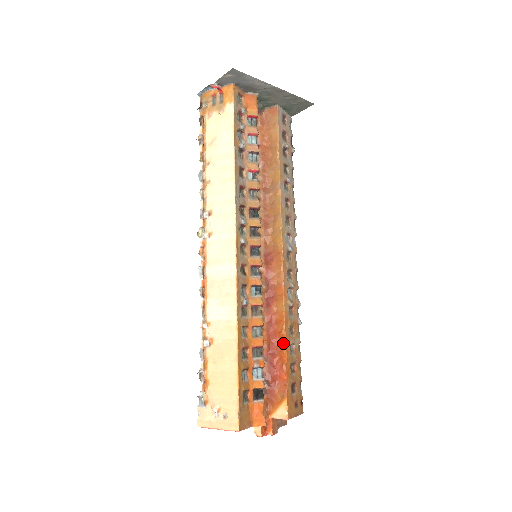
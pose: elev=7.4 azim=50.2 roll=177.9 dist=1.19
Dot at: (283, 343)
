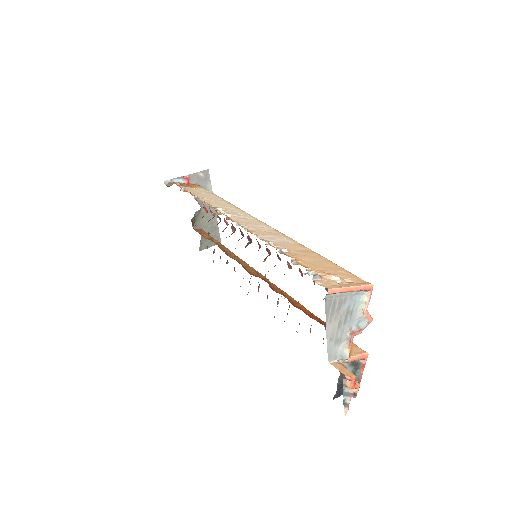
Dot at: (311, 313)
